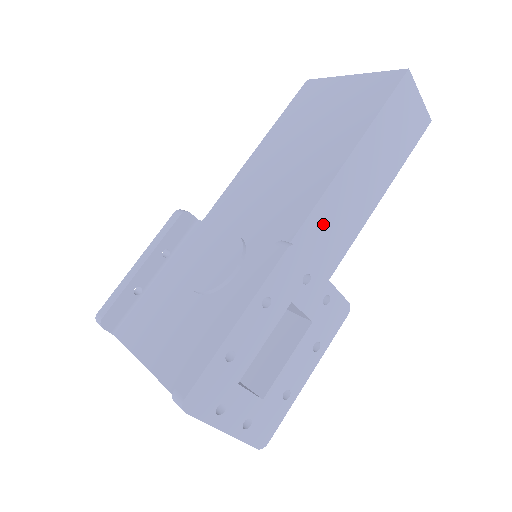
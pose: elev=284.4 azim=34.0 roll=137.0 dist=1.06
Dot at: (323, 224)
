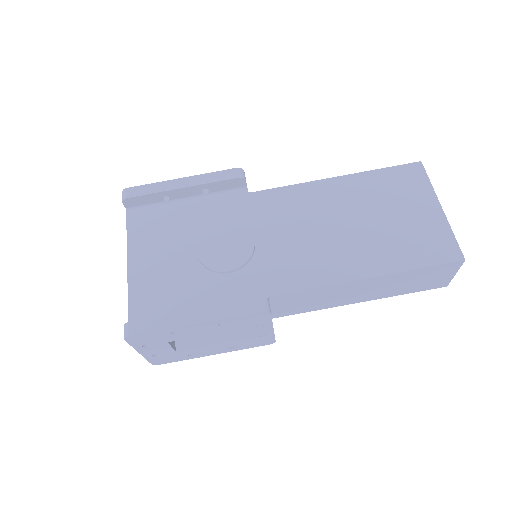
Dot at: (306, 297)
